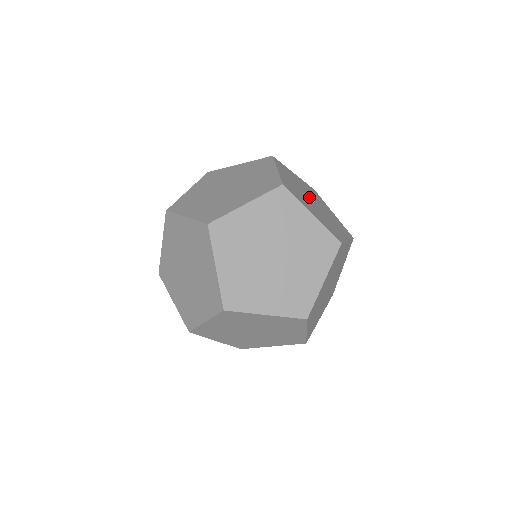
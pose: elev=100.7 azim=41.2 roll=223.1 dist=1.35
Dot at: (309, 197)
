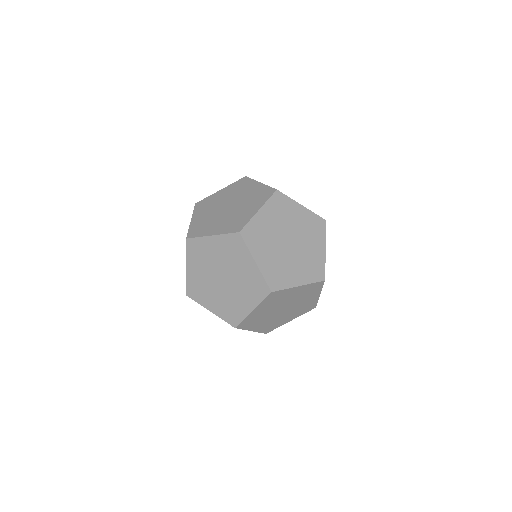
Dot at: occluded
